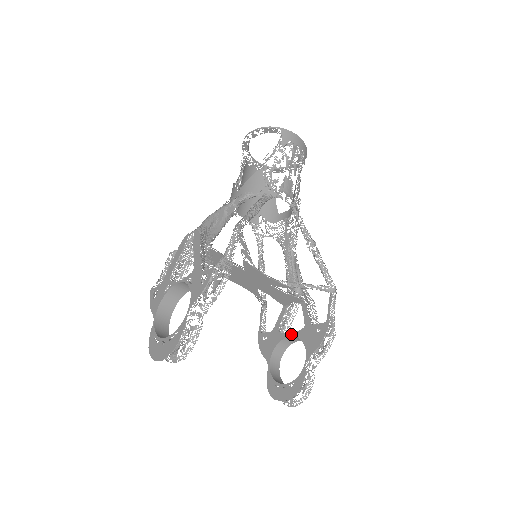
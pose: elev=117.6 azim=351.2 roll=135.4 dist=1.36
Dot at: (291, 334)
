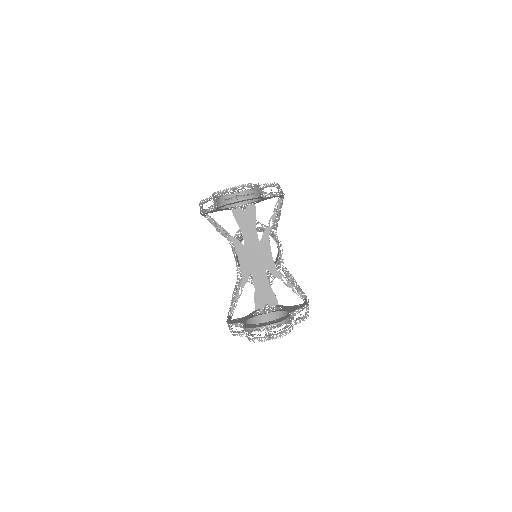
Dot at: (268, 312)
